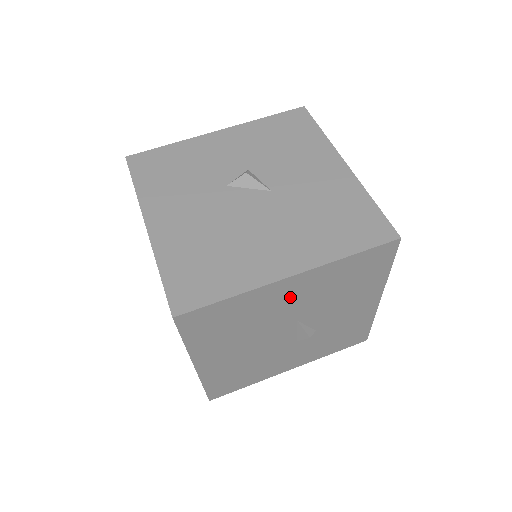
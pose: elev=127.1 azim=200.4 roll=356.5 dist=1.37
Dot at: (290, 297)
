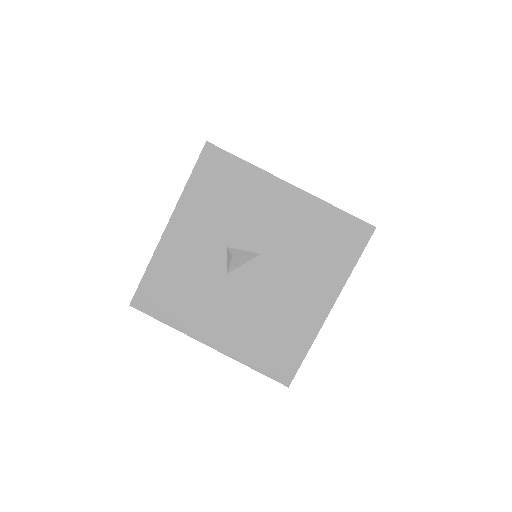
Dot at: occluded
